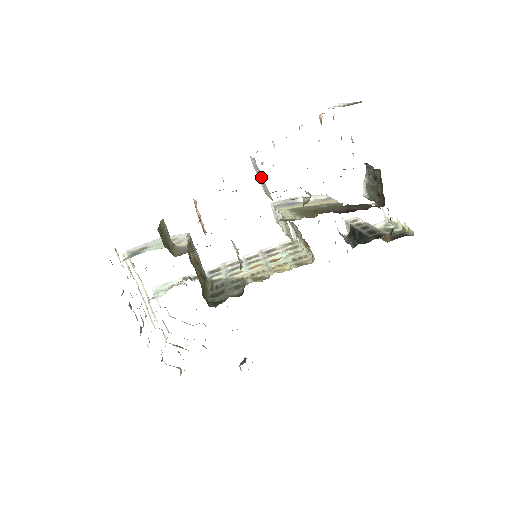
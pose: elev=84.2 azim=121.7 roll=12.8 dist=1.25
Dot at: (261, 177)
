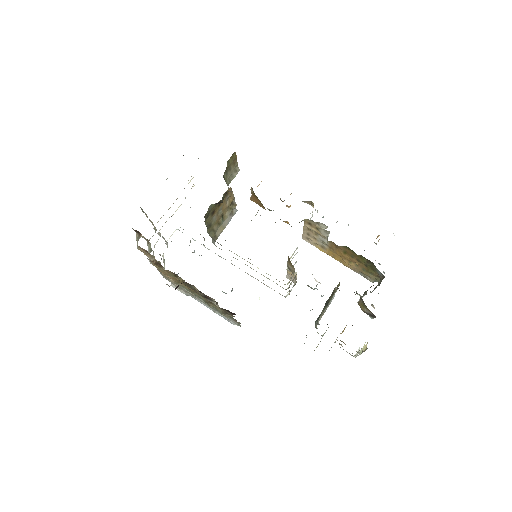
Dot at: (312, 214)
